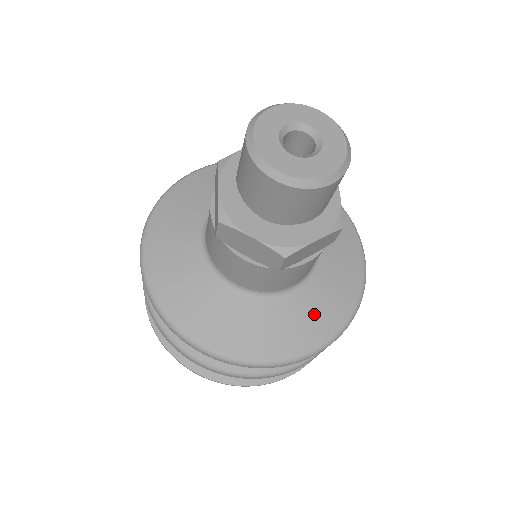
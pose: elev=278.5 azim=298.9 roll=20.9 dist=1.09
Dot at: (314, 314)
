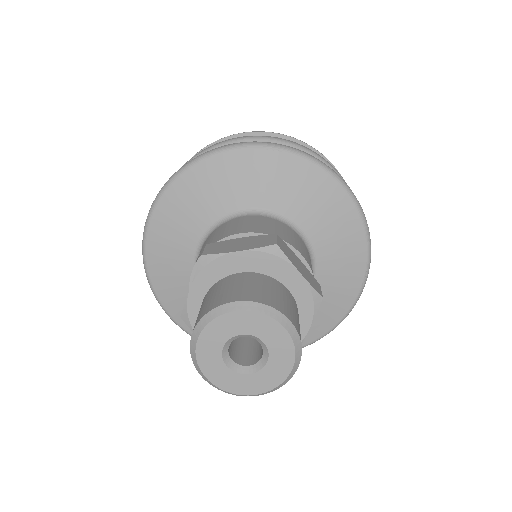
Dot at: (337, 287)
